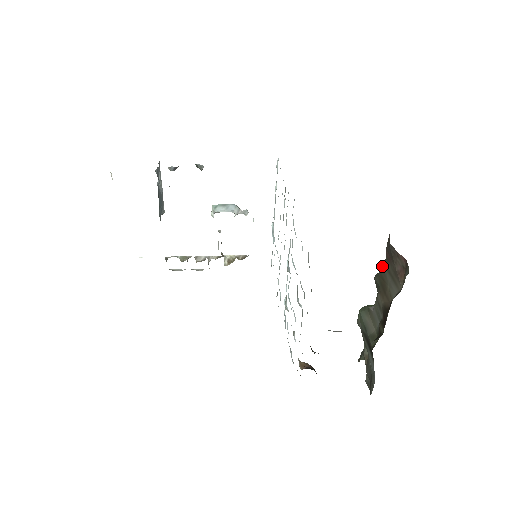
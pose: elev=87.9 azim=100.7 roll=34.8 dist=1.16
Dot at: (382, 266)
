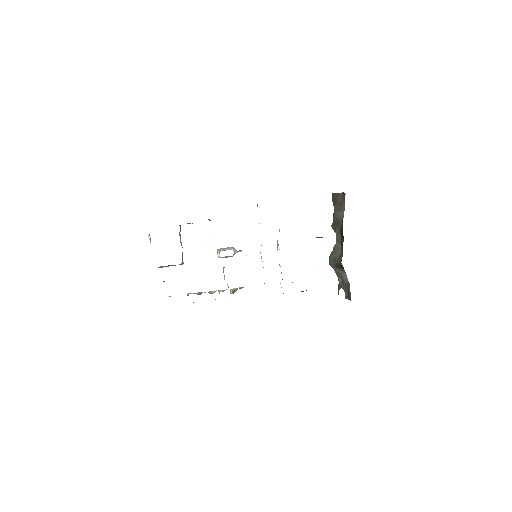
Dot at: (333, 214)
